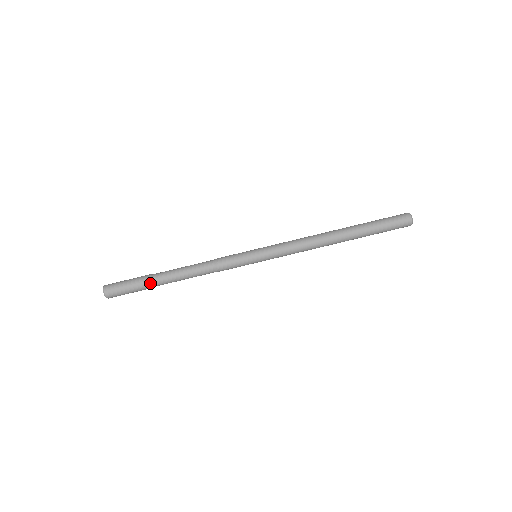
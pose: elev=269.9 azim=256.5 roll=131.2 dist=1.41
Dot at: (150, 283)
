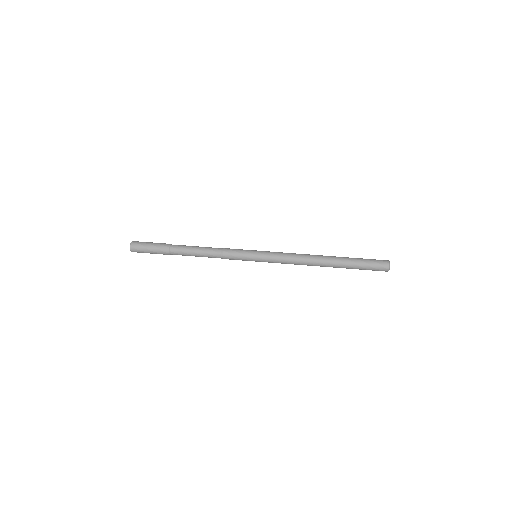
Dot at: (168, 247)
